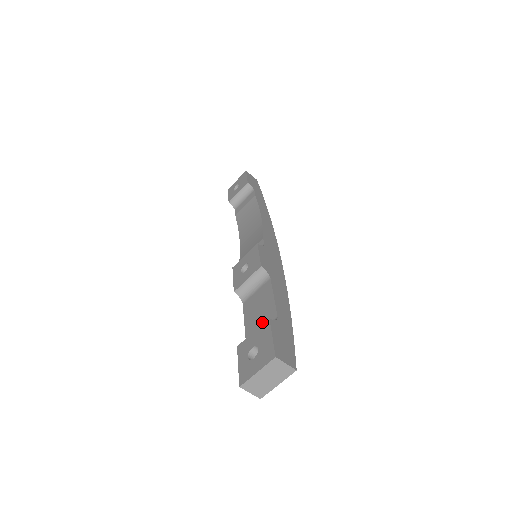
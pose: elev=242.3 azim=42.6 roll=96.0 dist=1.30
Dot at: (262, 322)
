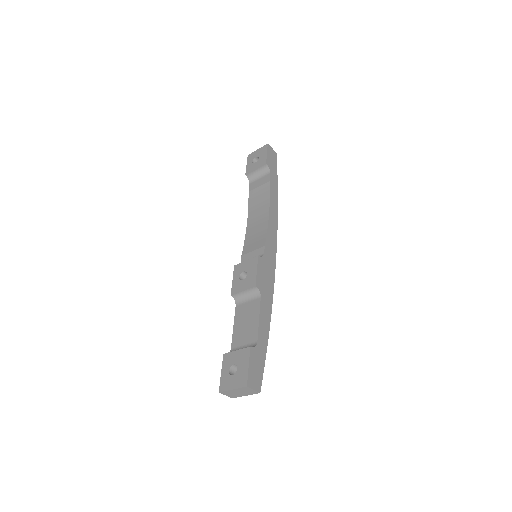
Dot at: (246, 338)
